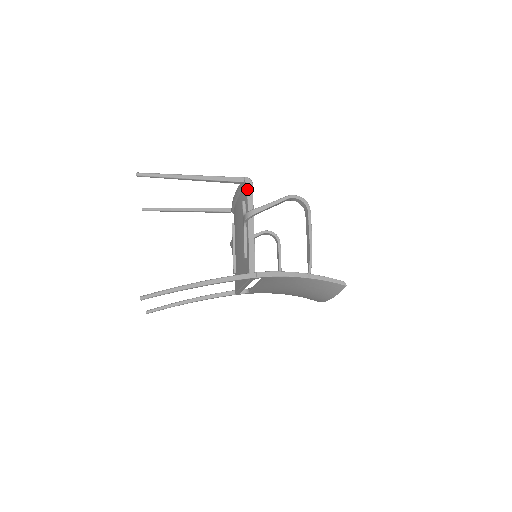
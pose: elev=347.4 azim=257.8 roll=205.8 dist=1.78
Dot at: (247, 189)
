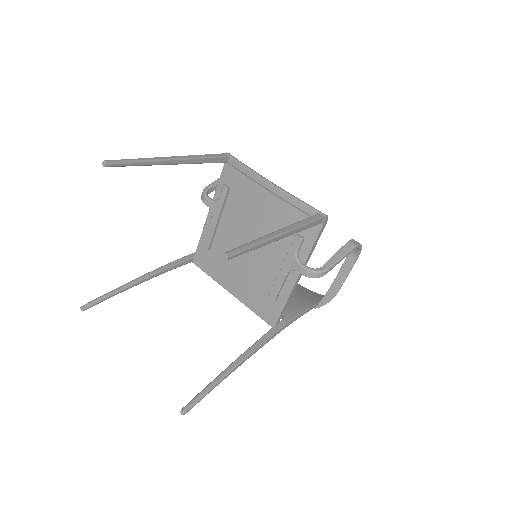
Dot at: (320, 232)
